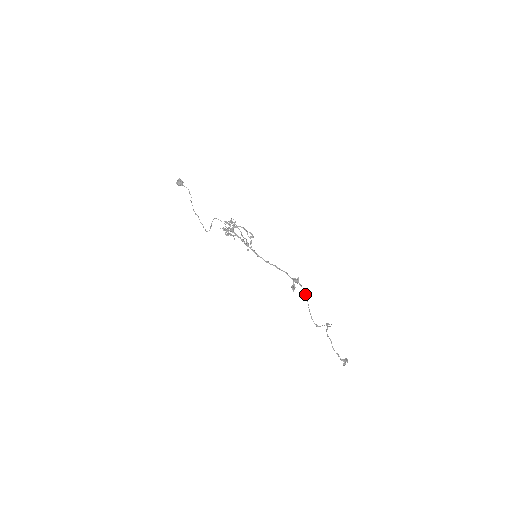
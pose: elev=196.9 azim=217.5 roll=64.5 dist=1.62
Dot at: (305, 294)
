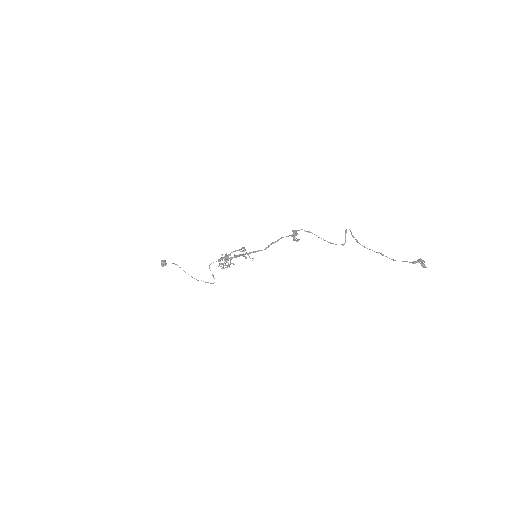
Dot at: (306, 231)
